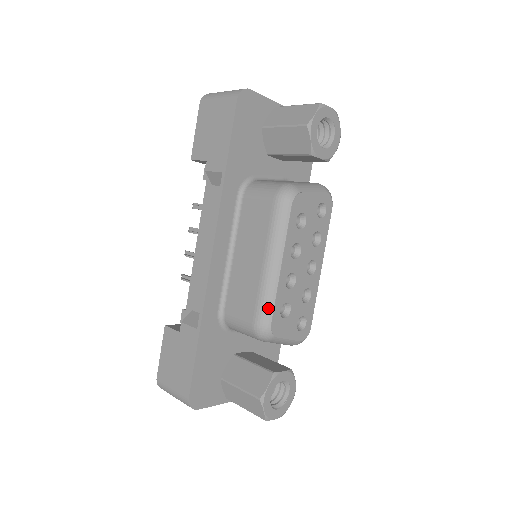
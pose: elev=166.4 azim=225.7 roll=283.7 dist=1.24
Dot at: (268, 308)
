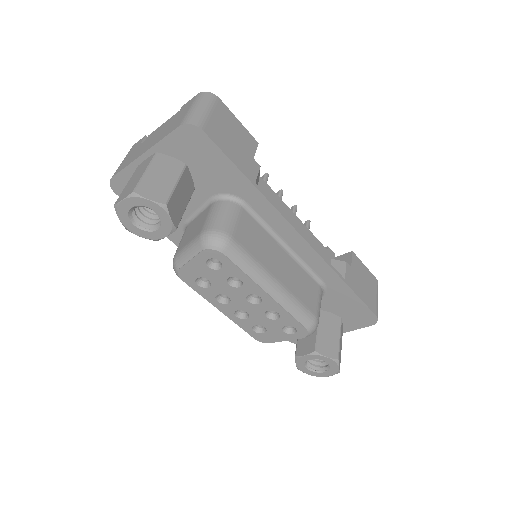
Dot at: (244, 330)
